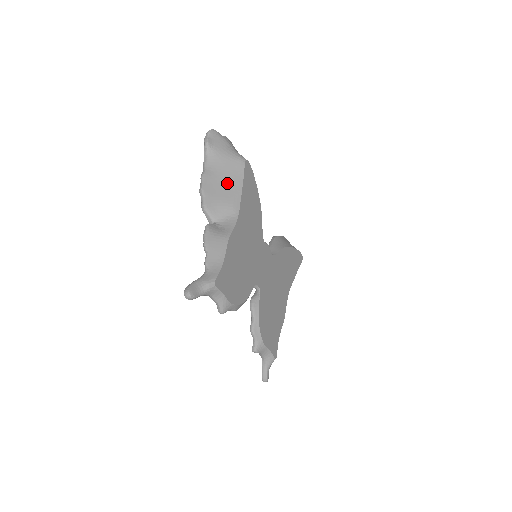
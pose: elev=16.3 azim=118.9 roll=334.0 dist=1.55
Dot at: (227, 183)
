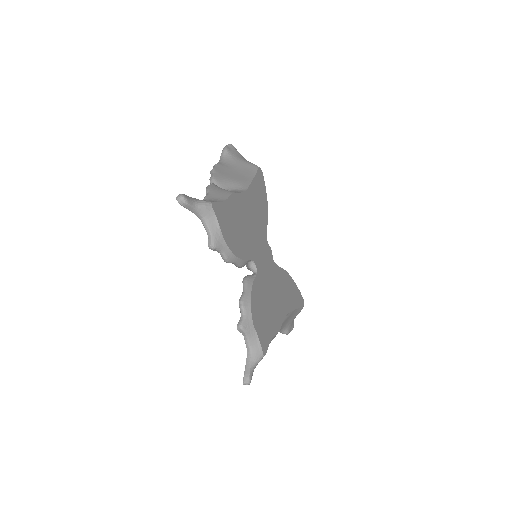
Dot at: (239, 173)
